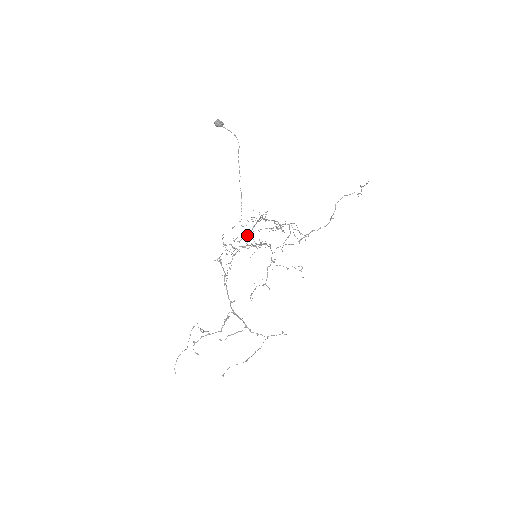
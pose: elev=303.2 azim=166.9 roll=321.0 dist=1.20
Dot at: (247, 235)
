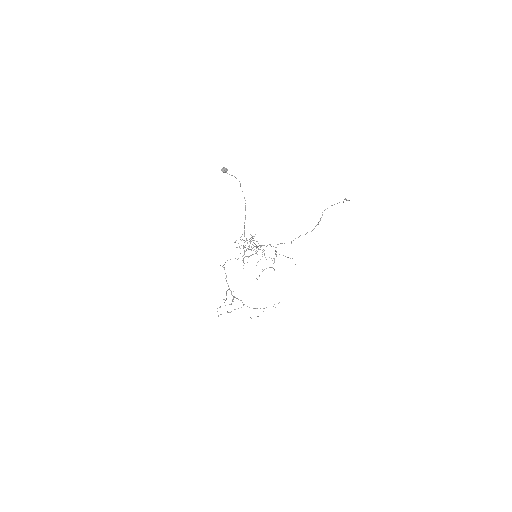
Dot at: occluded
